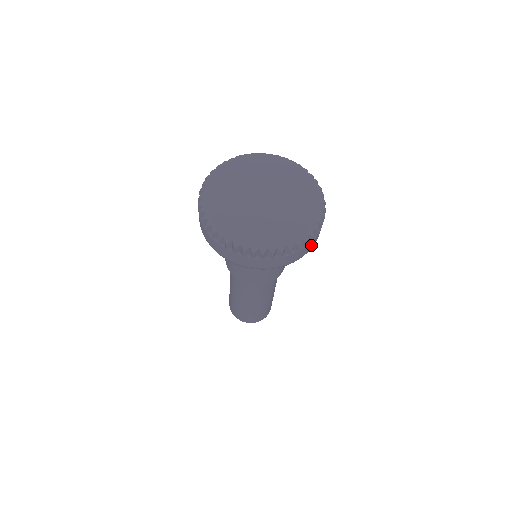
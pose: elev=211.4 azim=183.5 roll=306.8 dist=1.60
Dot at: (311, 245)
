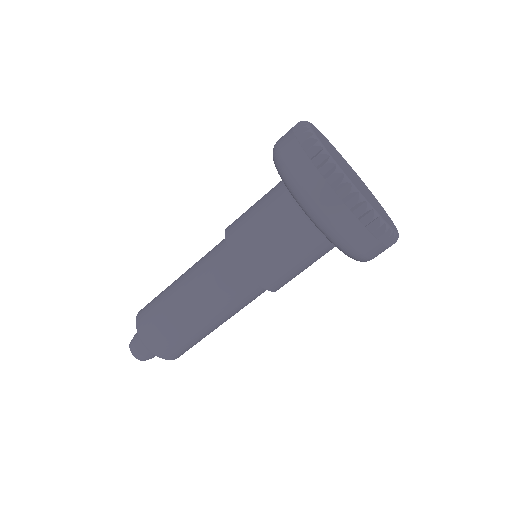
Dot at: occluded
